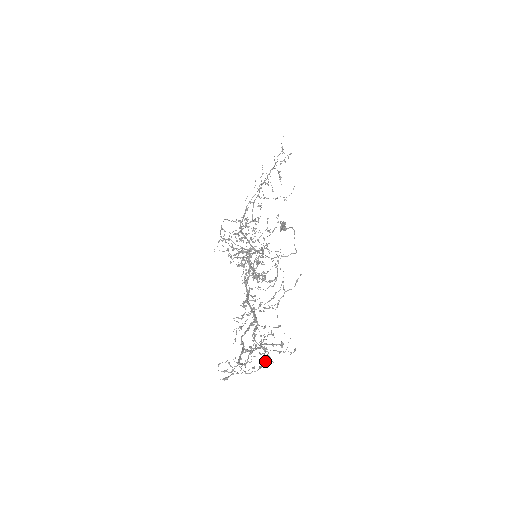
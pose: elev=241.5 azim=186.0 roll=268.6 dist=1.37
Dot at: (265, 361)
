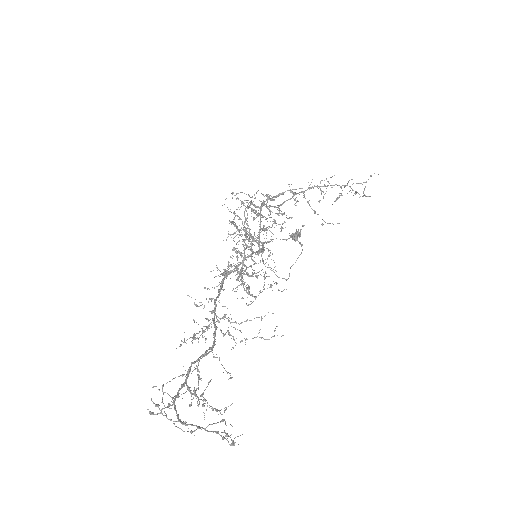
Dot at: occluded
